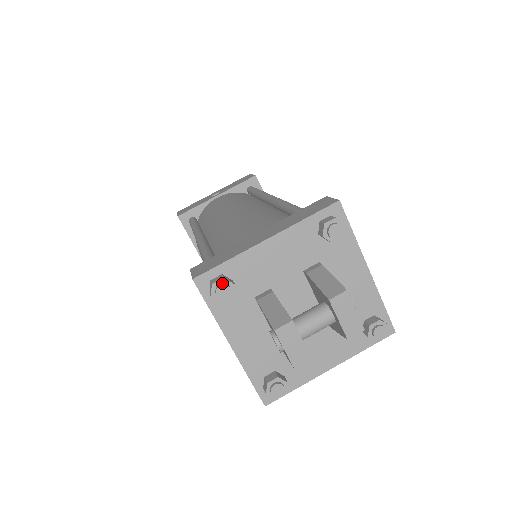
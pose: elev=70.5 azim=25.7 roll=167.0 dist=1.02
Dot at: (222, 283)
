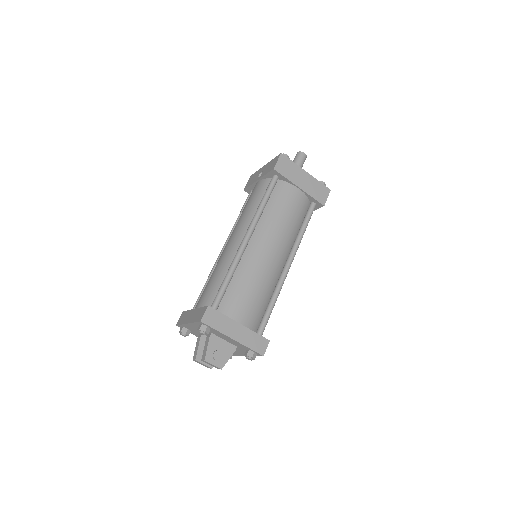
Dot at: (181, 333)
